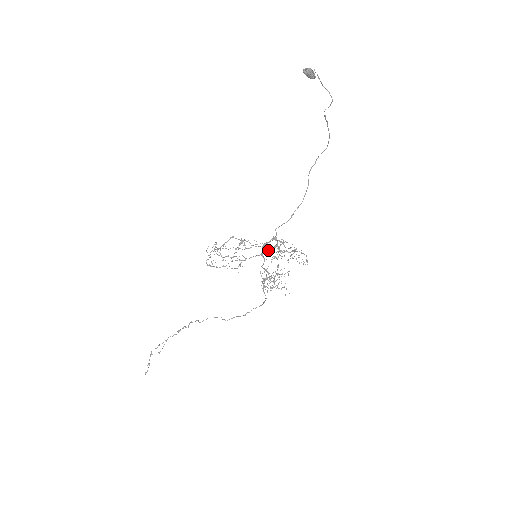
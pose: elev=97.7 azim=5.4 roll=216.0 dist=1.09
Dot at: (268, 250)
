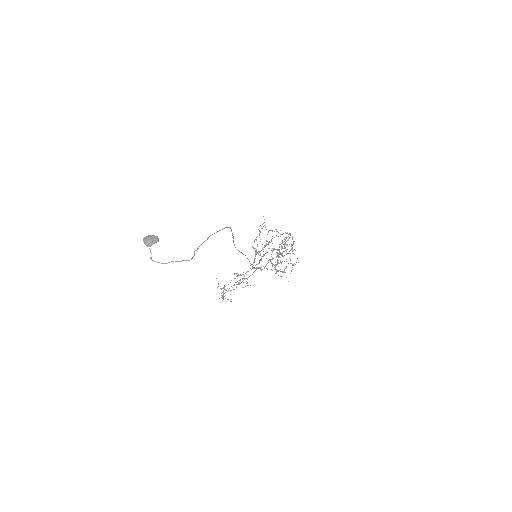
Dot at: (259, 262)
